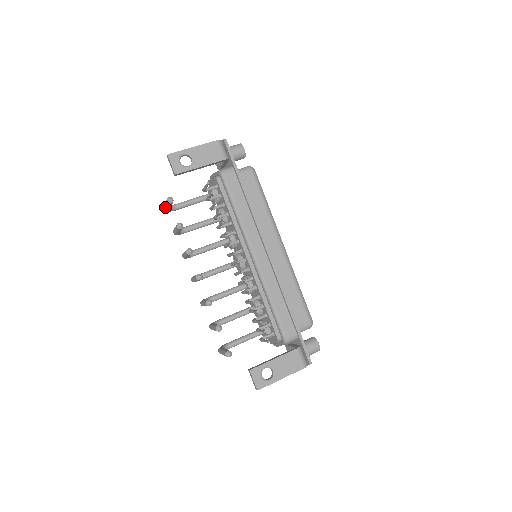
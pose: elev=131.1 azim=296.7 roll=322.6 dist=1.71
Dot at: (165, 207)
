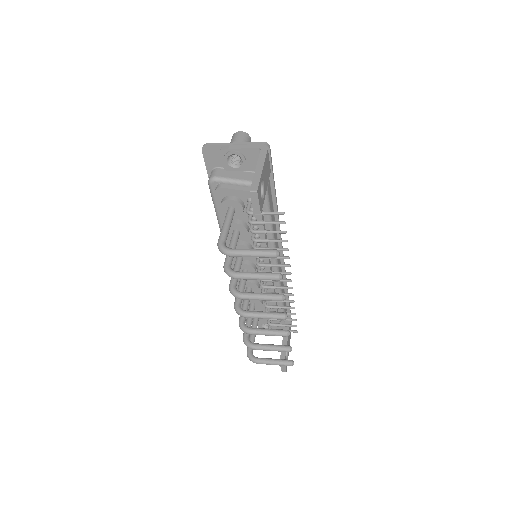
Dot at: (245, 256)
